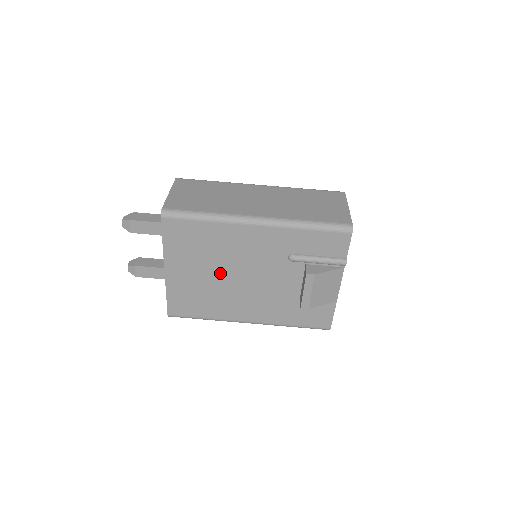
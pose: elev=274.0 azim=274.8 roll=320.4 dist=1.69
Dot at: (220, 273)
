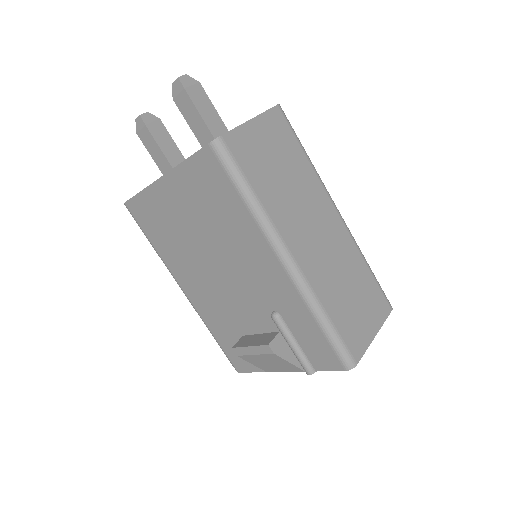
Dot at: (204, 243)
